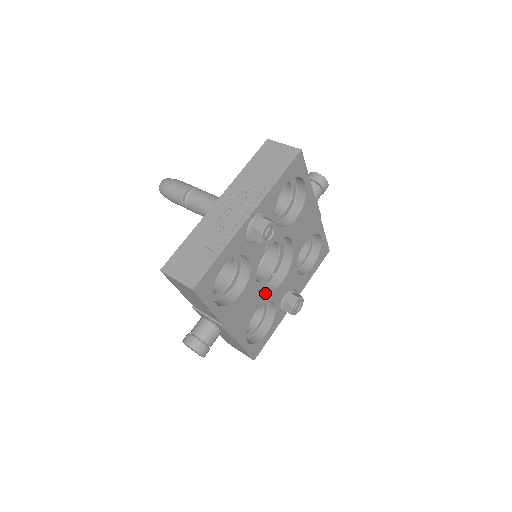
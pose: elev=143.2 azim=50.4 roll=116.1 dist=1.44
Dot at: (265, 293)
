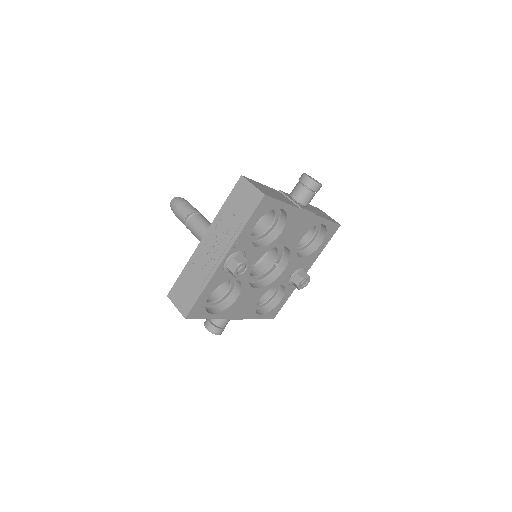
Dot at: (267, 284)
